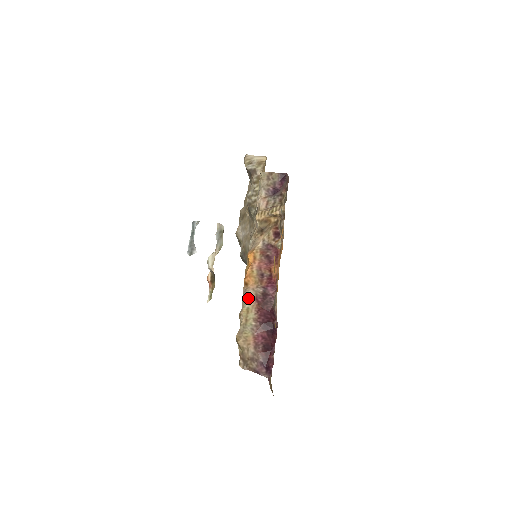
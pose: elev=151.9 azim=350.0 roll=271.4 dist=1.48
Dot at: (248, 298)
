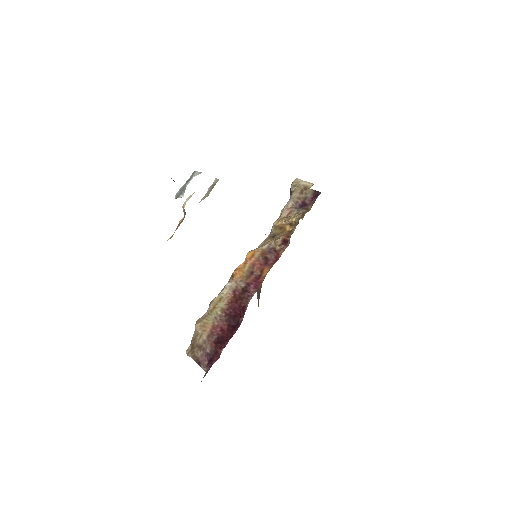
Dot at: (227, 288)
